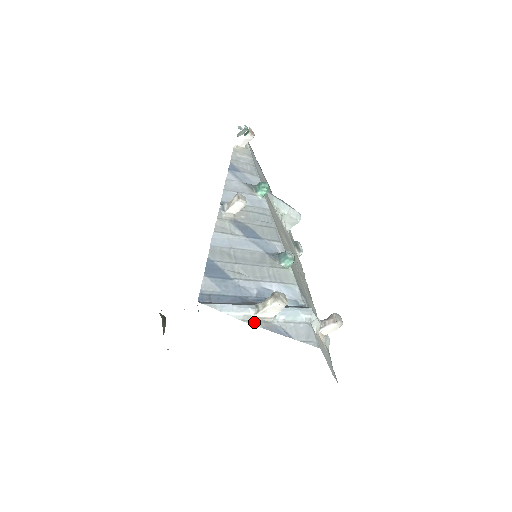
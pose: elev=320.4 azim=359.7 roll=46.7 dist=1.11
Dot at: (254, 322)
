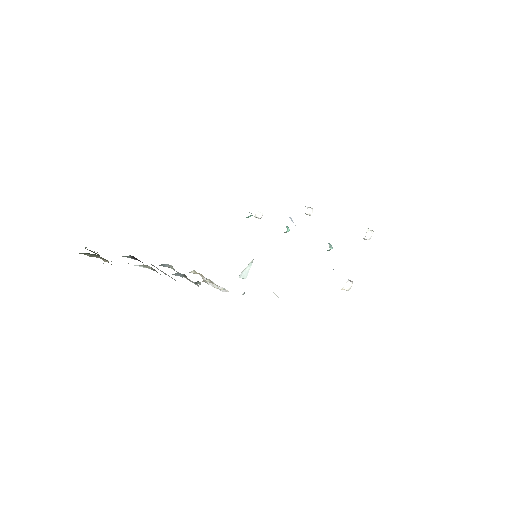
Dot at: occluded
